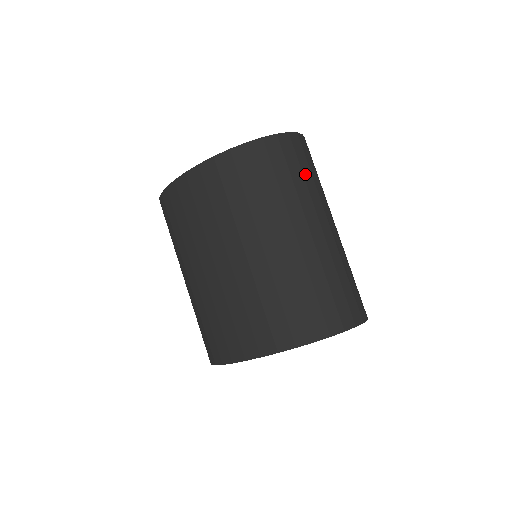
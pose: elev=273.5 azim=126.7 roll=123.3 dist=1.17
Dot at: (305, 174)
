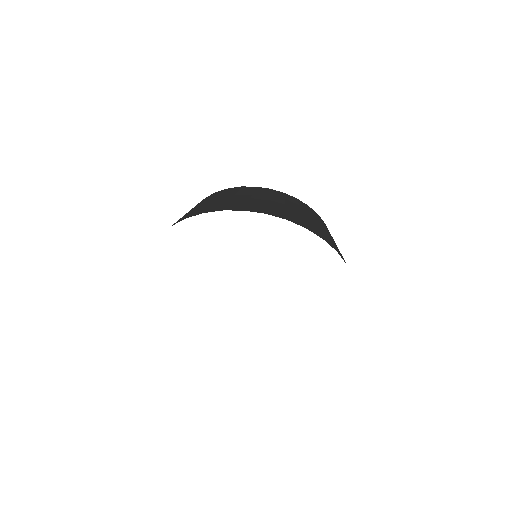
Dot at: occluded
